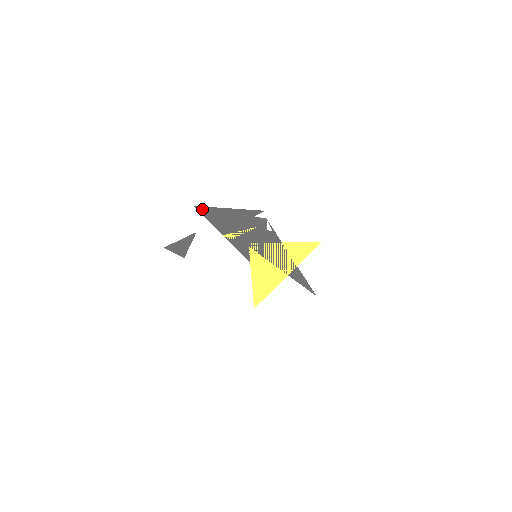
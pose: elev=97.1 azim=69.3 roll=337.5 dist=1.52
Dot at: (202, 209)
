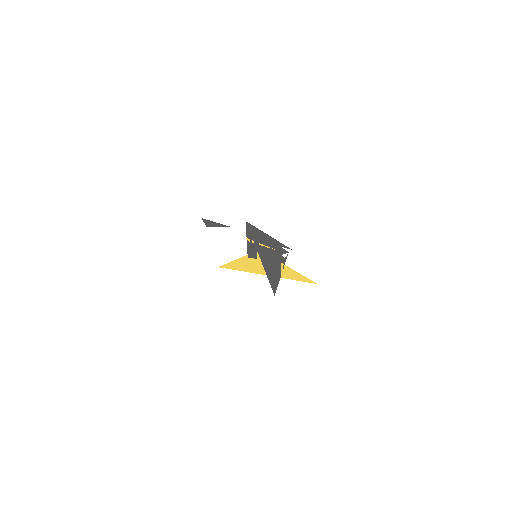
Dot at: (249, 225)
